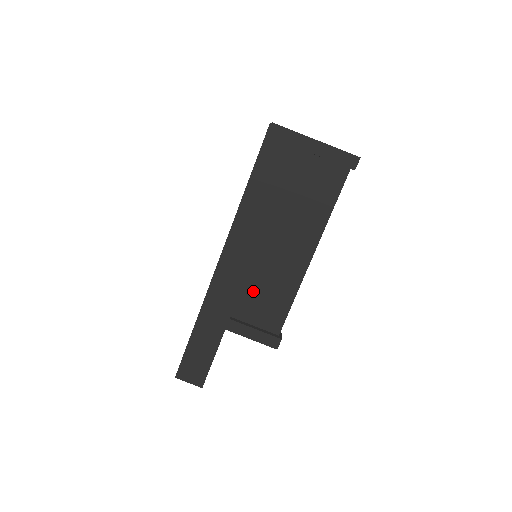
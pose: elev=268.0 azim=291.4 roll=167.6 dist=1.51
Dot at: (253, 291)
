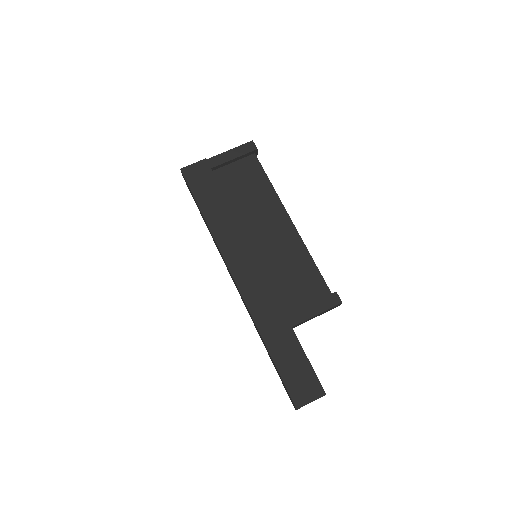
Dot at: (280, 282)
